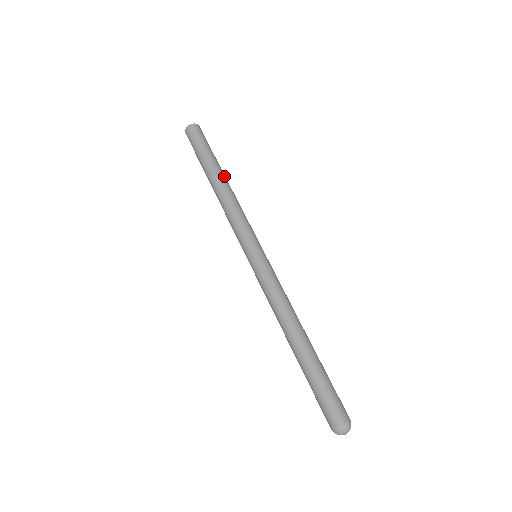
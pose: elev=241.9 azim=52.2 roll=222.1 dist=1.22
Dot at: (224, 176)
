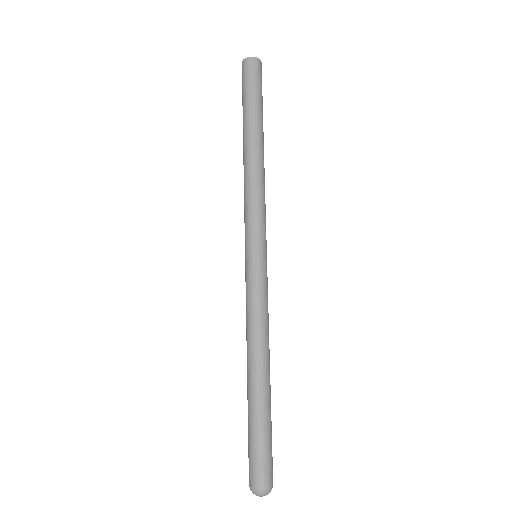
Dot at: (263, 143)
